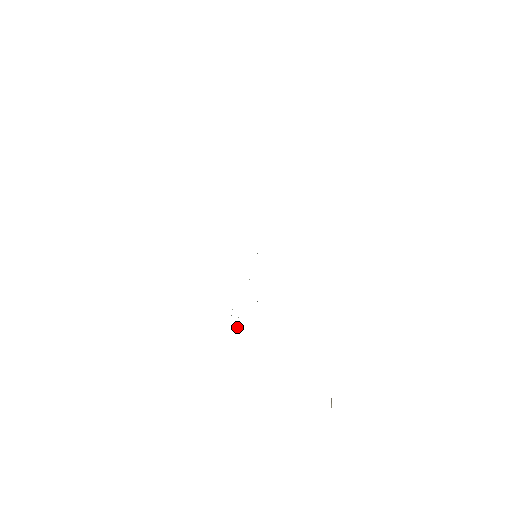
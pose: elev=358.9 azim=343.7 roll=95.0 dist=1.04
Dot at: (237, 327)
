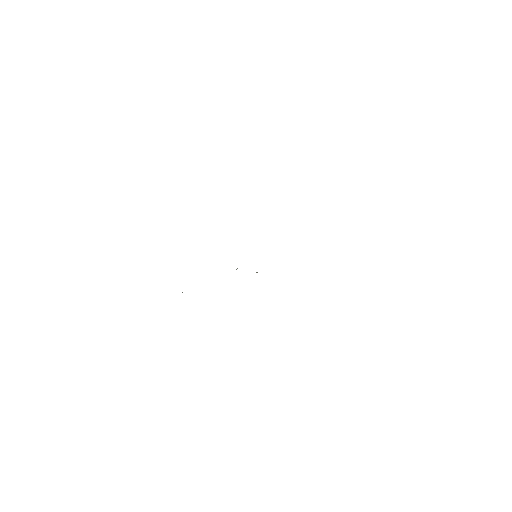
Dot at: occluded
